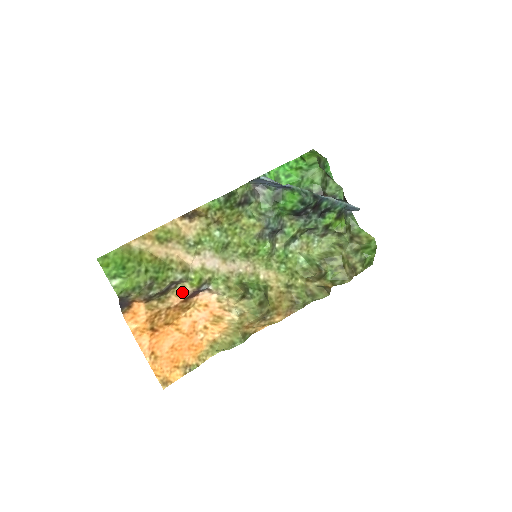
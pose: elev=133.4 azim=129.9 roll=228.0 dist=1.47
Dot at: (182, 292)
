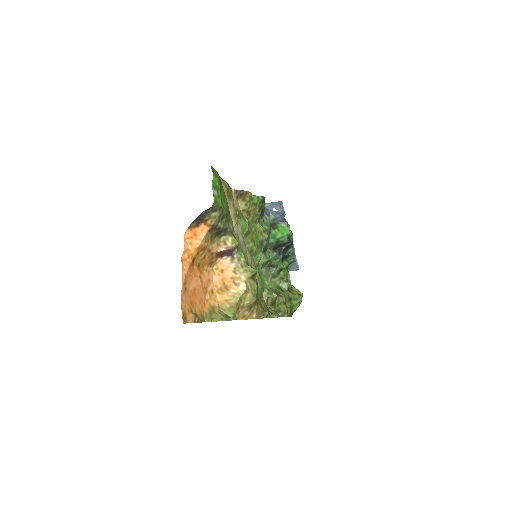
Dot at: (222, 244)
